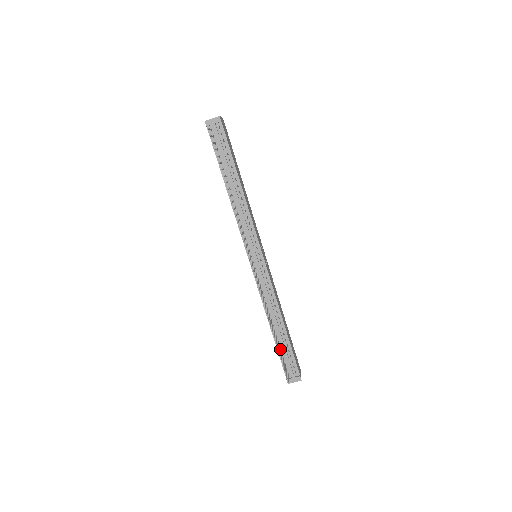
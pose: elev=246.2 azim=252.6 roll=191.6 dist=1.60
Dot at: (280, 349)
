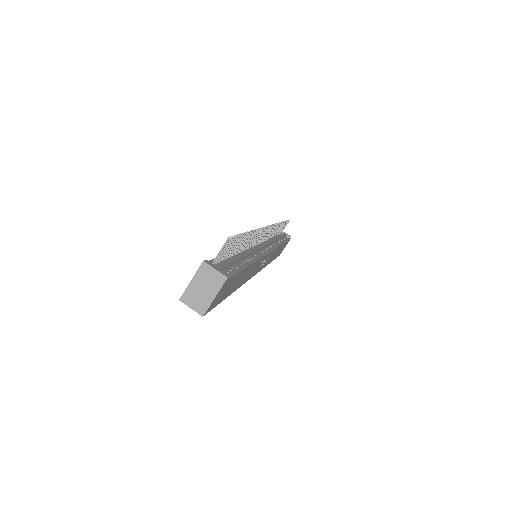
Dot at: (226, 258)
